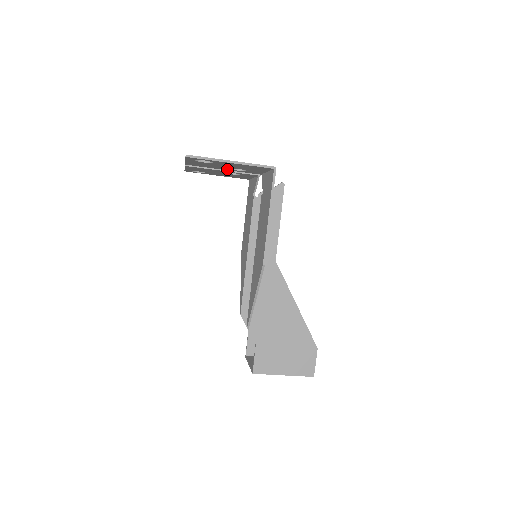
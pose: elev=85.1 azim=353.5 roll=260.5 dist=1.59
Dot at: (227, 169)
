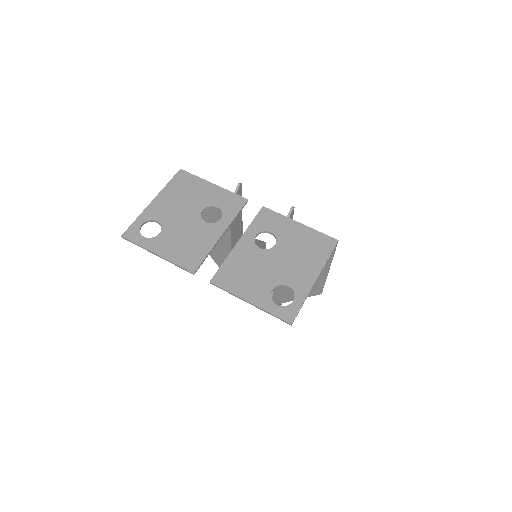
Dot at: (247, 245)
